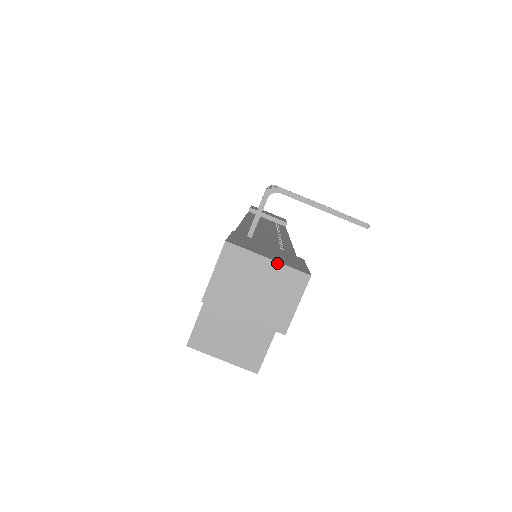
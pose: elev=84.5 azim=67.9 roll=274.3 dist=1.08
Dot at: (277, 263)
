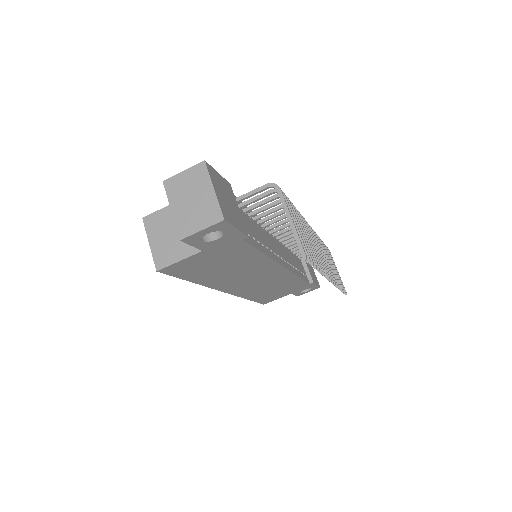
Dot at: (216, 196)
